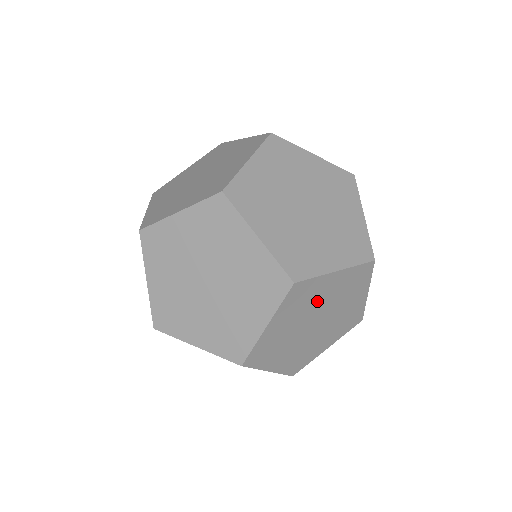
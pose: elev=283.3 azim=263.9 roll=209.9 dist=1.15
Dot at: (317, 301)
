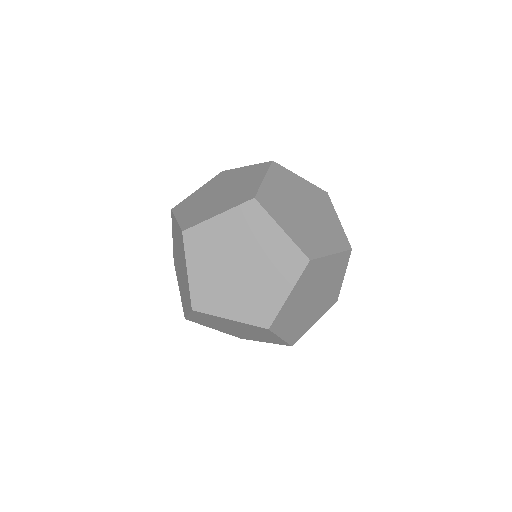
Dot at: (255, 241)
